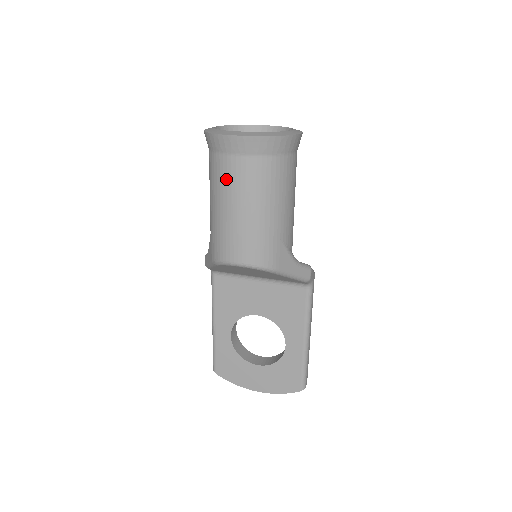
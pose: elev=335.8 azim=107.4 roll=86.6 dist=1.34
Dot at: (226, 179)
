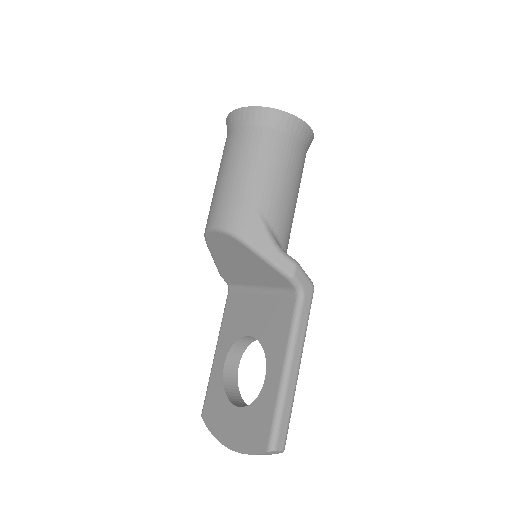
Dot at: (224, 152)
